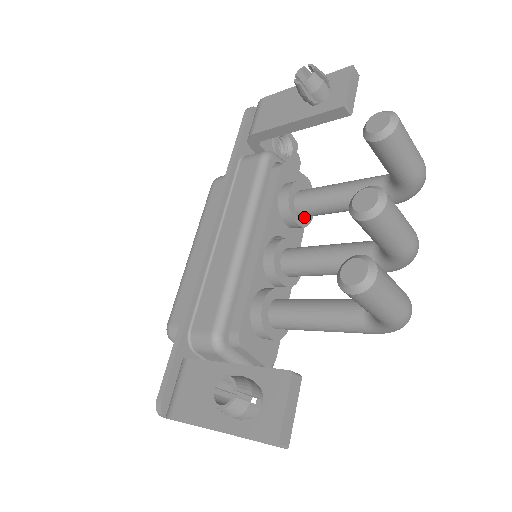
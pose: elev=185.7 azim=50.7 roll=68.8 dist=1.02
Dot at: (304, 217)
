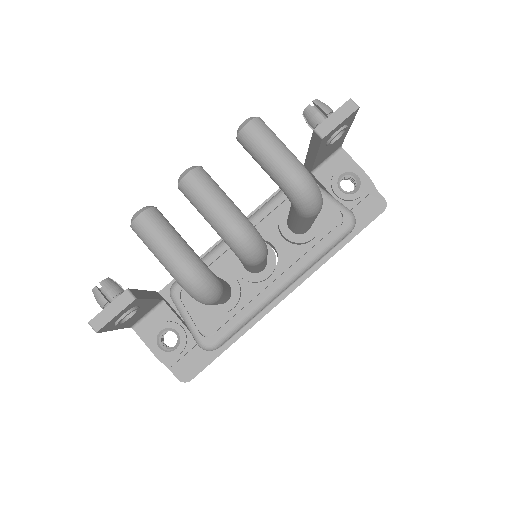
Dot at: (298, 234)
